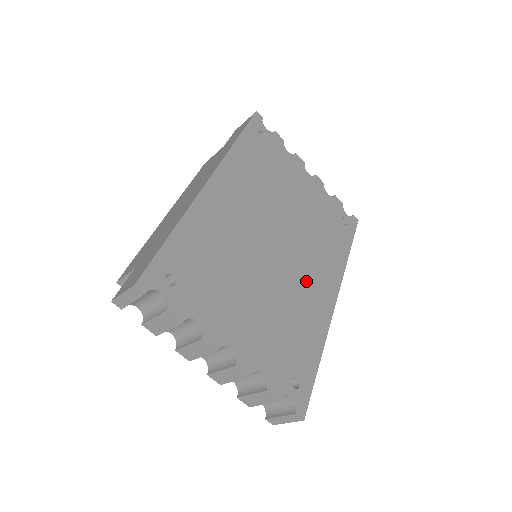
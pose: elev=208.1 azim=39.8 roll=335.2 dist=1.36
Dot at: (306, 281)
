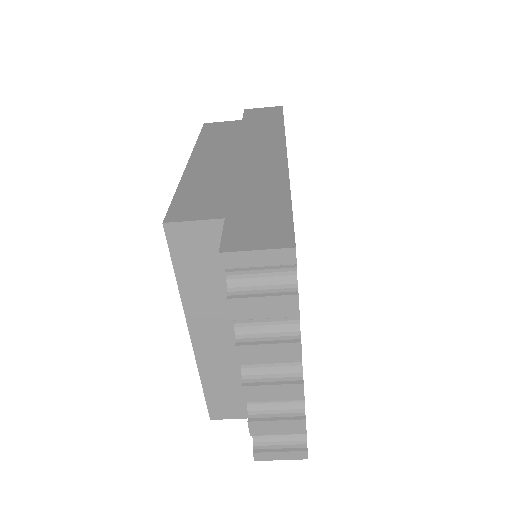
Dot at: occluded
